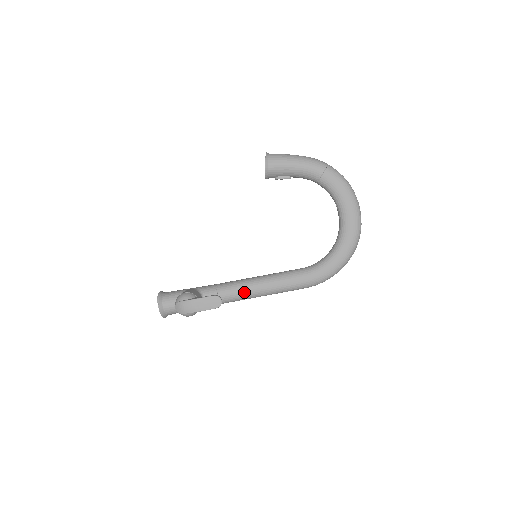
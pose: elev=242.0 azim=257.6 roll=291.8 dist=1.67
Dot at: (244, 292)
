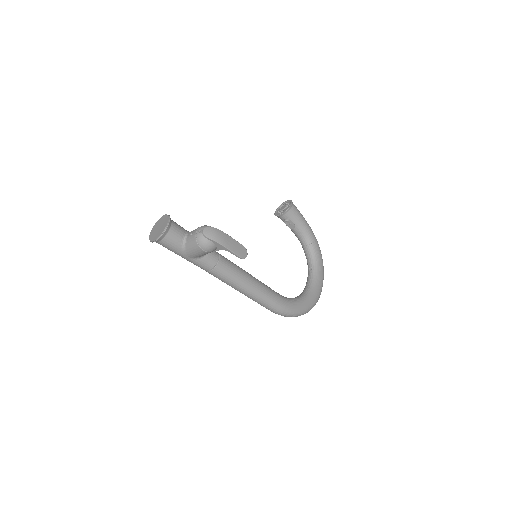
Dot at: (239, 274)
